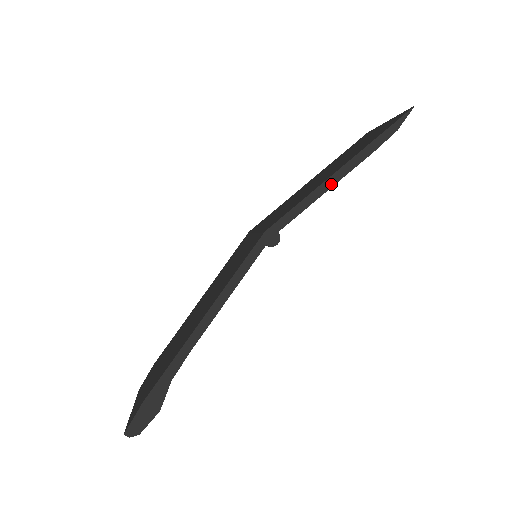
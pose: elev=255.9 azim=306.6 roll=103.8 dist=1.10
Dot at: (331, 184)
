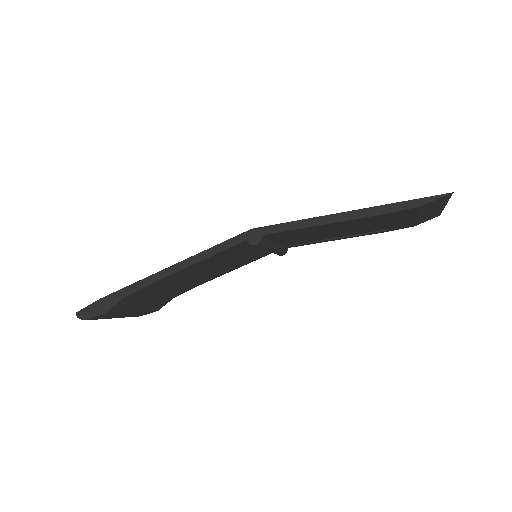
Dot at: (329, 221)
